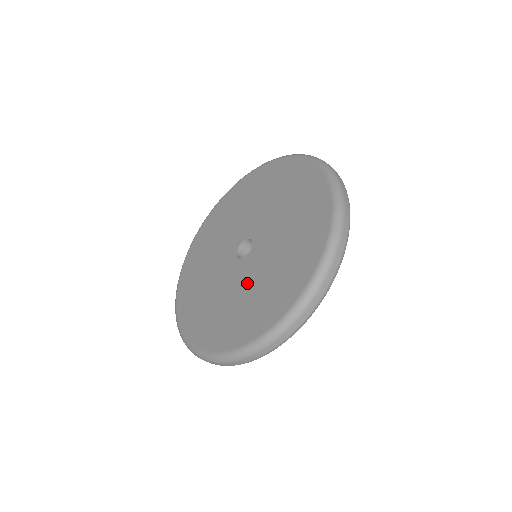
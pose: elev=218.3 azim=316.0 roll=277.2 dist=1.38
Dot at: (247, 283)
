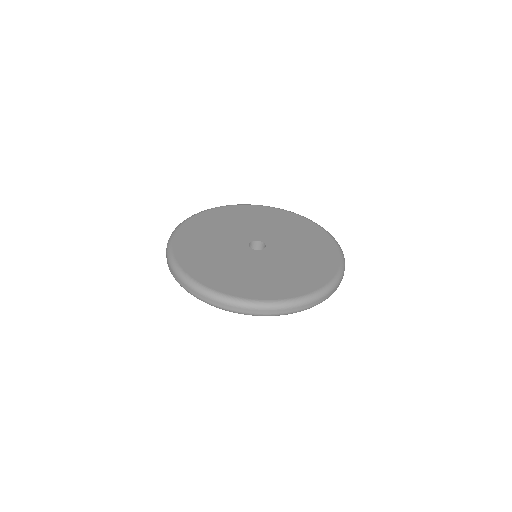
Dot at: (261, 266)
